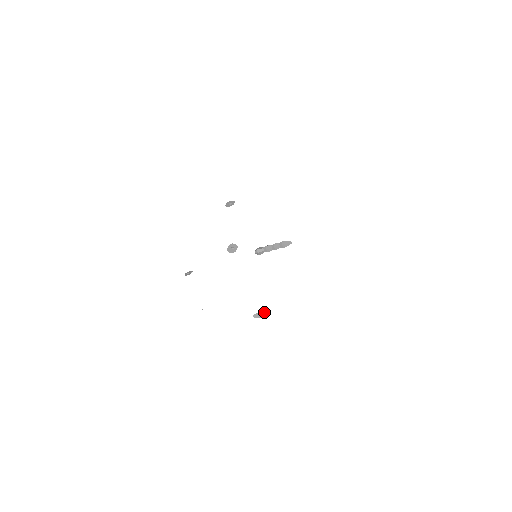
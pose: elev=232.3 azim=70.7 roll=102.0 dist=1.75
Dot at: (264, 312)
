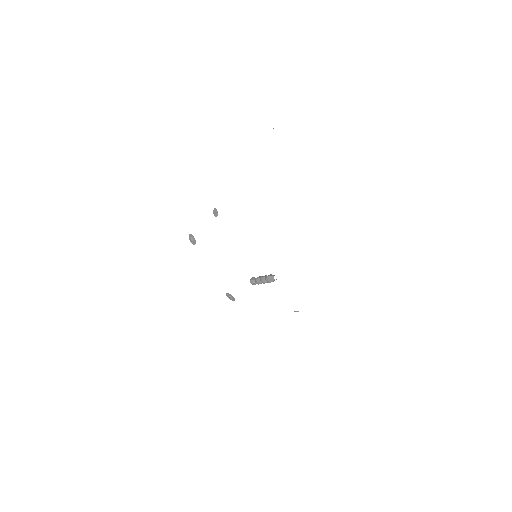
Dot at: (297, 311)
